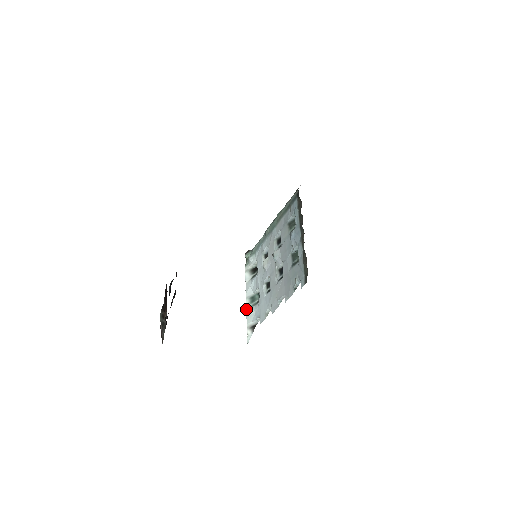
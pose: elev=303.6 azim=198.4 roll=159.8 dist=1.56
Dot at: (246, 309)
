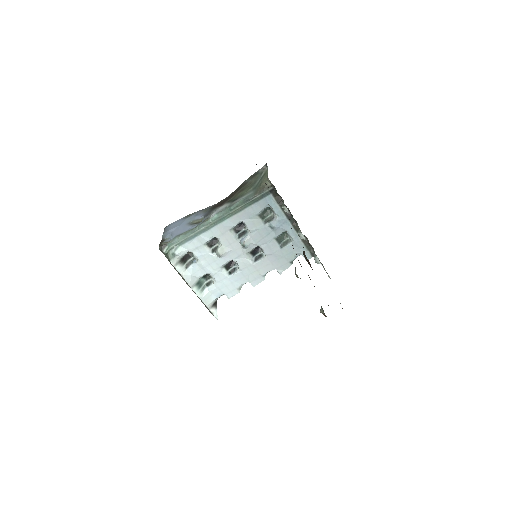
Dot at: (198, 295)
